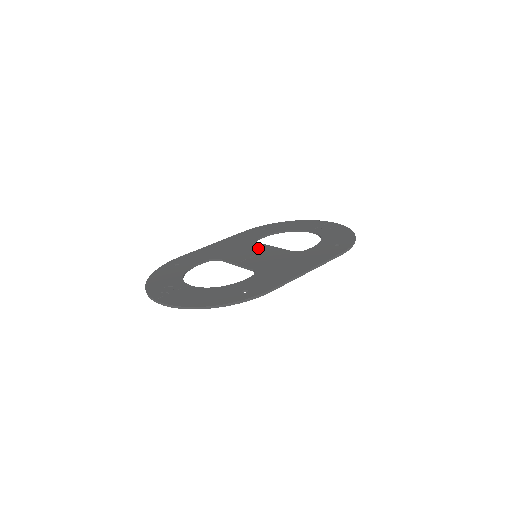
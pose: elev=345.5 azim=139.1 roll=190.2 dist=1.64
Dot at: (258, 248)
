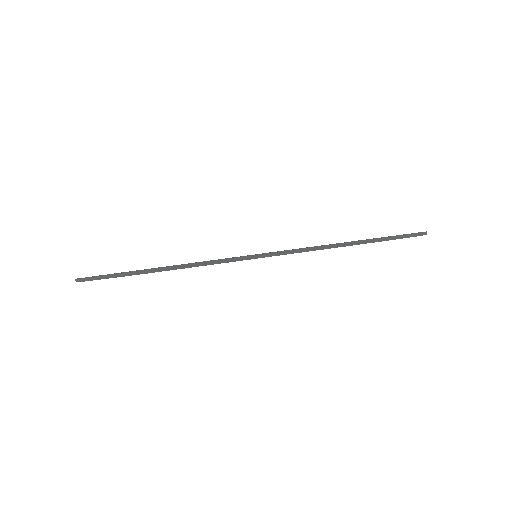
Dot at: occluded
